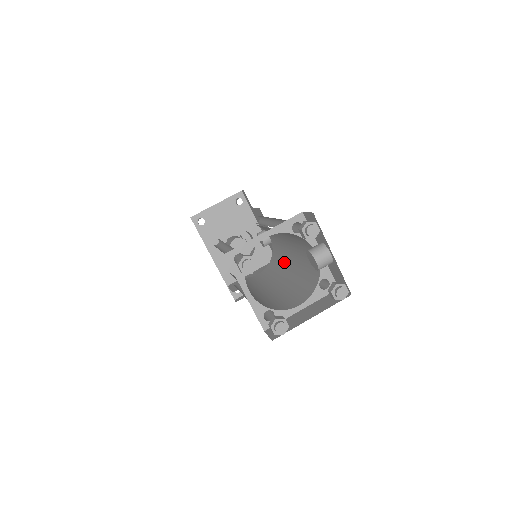
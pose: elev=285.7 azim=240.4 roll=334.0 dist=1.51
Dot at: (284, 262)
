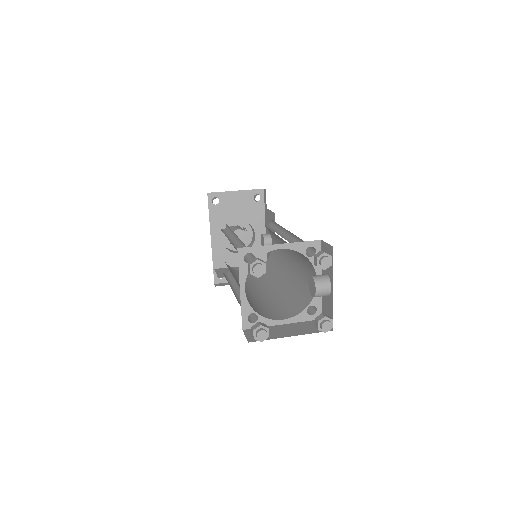
Dot at: (278, 272)
